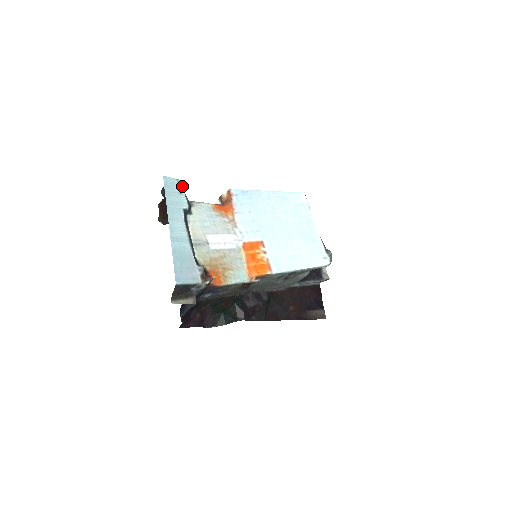
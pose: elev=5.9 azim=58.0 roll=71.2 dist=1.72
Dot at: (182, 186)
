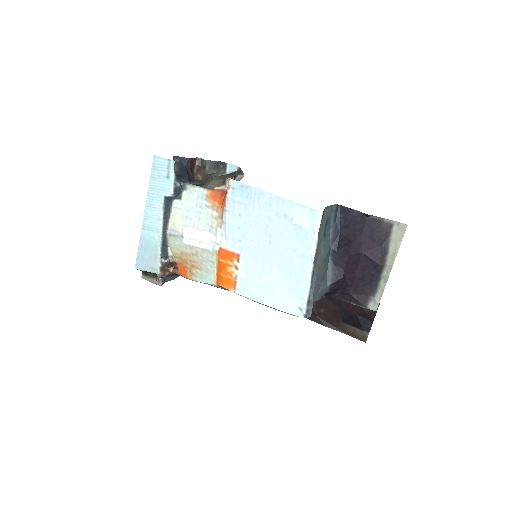
Dot at: (172, 168)
